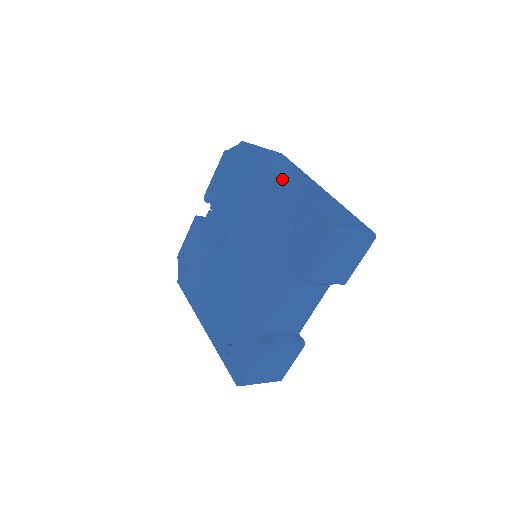
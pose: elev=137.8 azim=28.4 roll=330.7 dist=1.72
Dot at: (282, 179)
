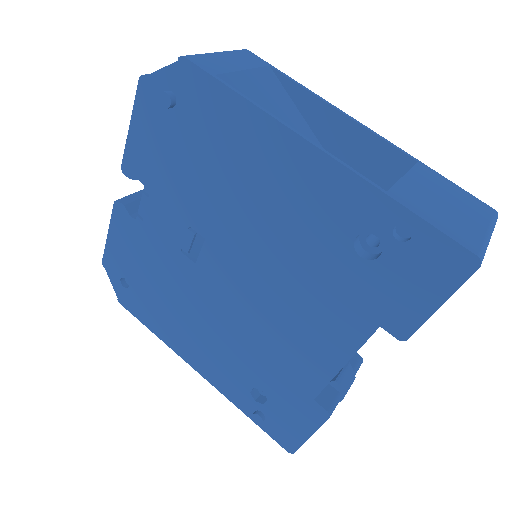
Dot at: (318, 150)
